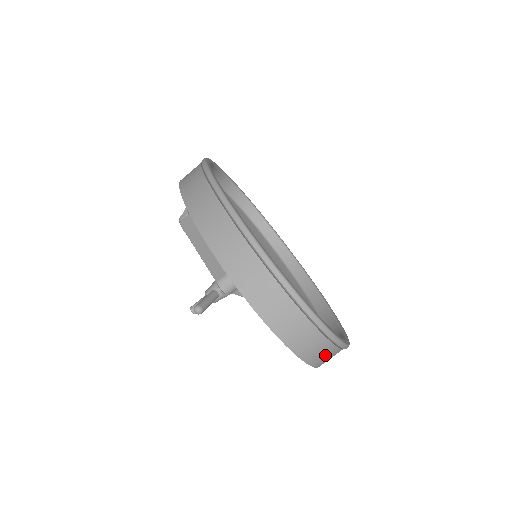
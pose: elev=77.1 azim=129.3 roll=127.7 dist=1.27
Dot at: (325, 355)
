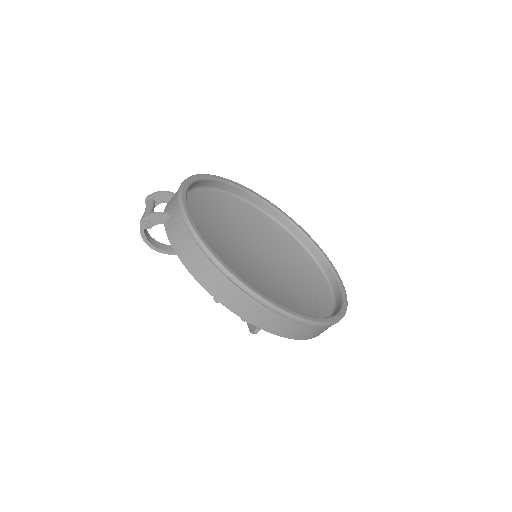
Dot at: occluded
